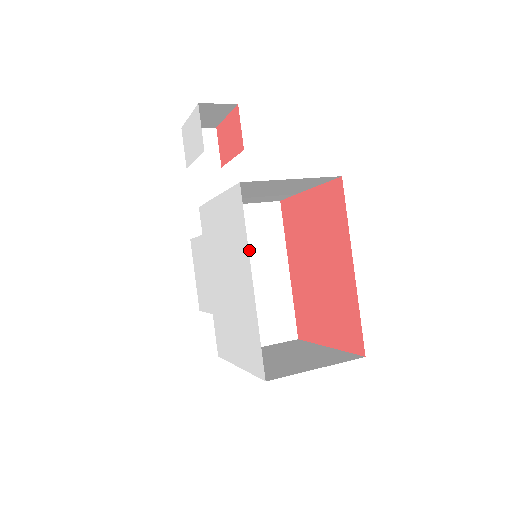
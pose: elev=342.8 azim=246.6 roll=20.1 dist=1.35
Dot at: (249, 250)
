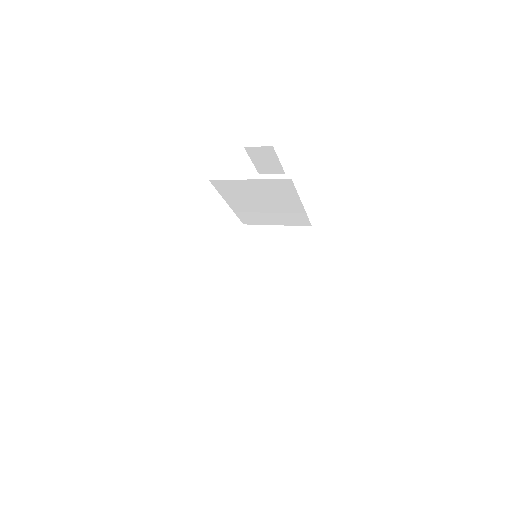
Dot at: (273, 261)
